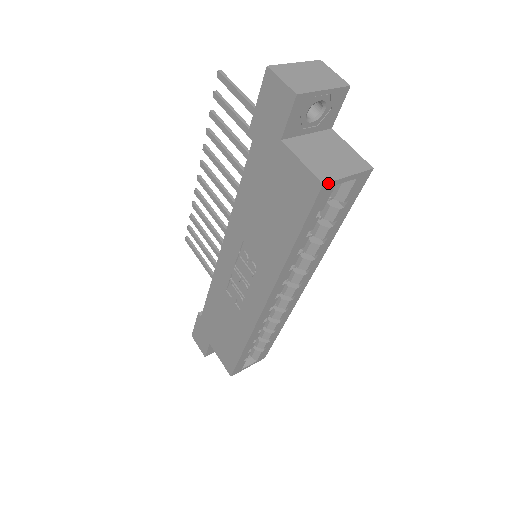
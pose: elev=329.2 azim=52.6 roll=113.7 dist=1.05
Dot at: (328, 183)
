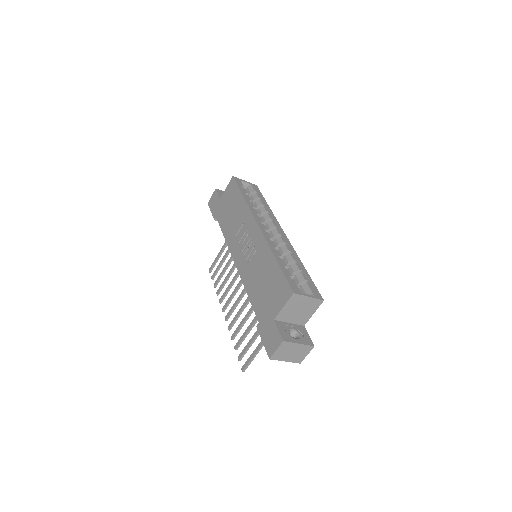
Dot at: (235, 177)
